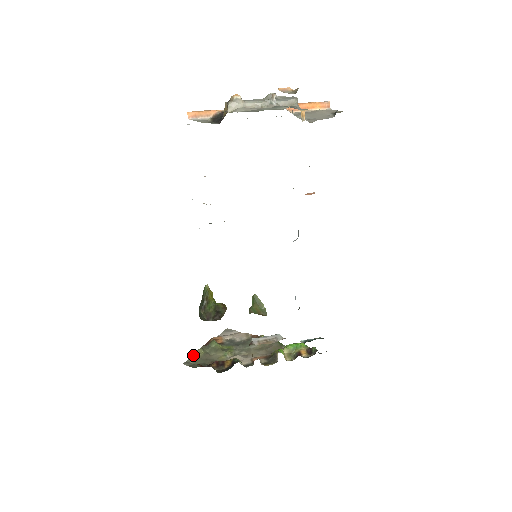
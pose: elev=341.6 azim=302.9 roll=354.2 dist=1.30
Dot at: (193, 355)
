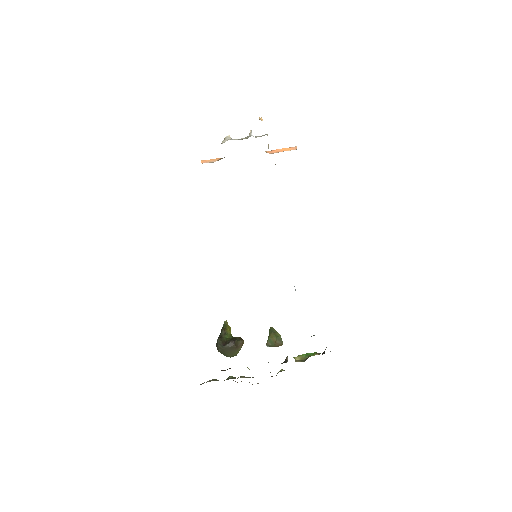
Dot at: (207, 381)
